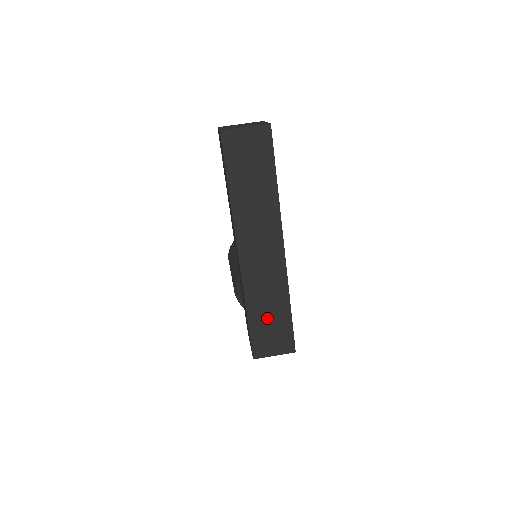
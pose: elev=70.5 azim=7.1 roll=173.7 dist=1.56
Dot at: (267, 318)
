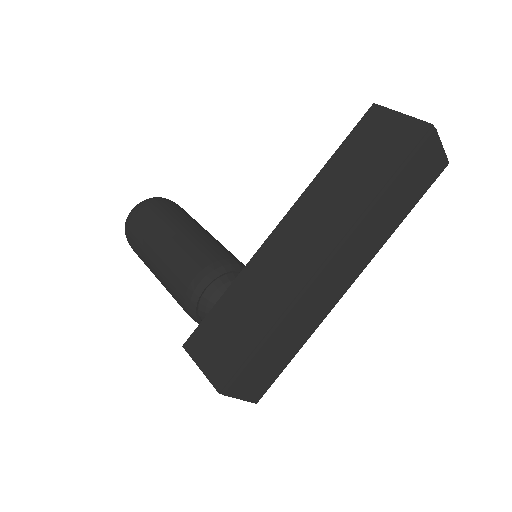
Dot at: (277, 350)
